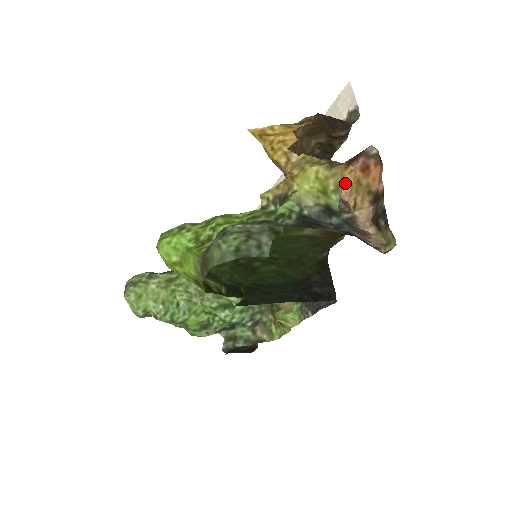
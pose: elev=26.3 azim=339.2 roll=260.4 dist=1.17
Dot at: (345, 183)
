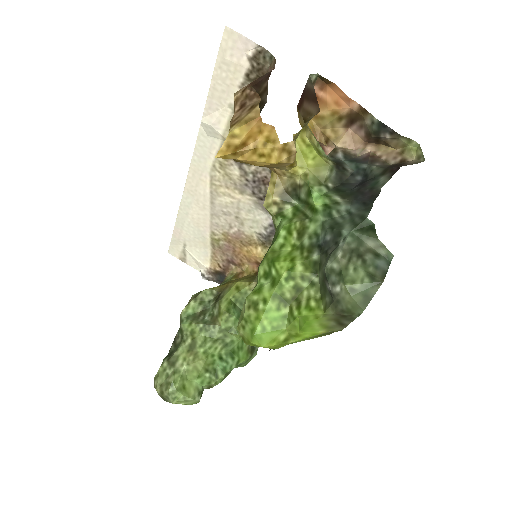
Dot at: occluded
